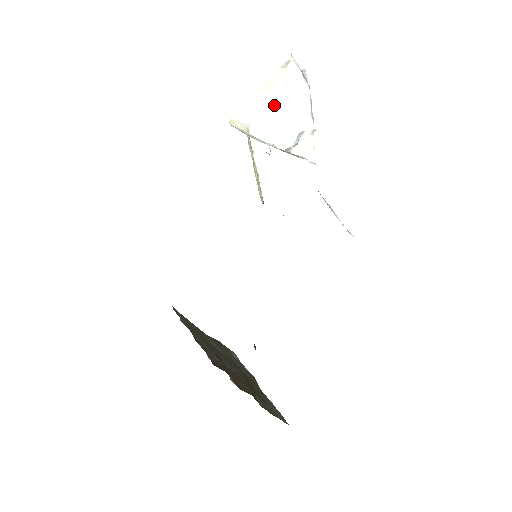
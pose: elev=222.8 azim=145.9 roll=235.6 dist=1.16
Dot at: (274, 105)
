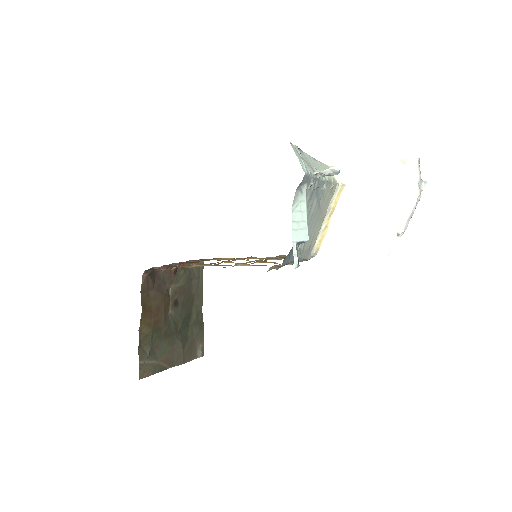
Dot at: (380, 189)
